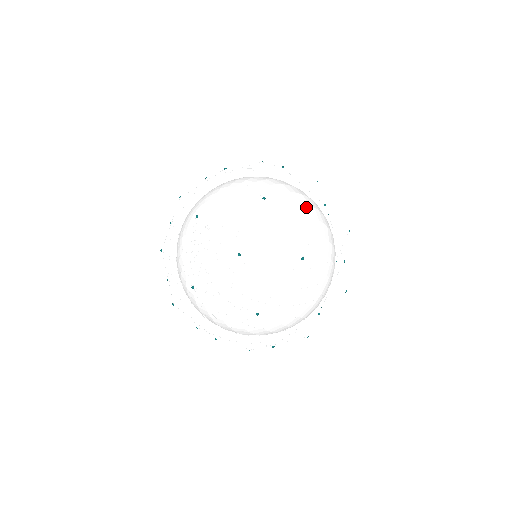
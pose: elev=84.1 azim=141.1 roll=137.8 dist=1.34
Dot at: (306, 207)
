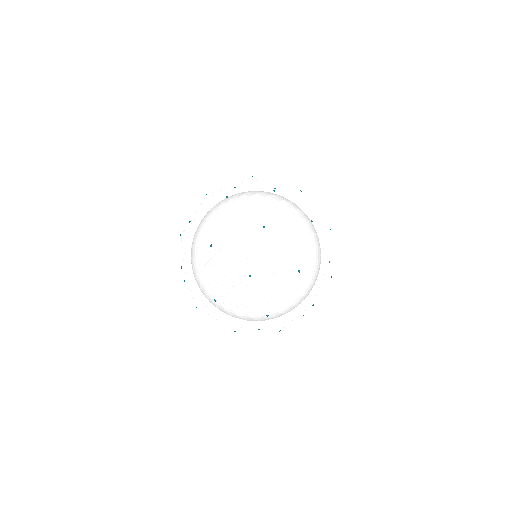
Dot at: (296, 221)
